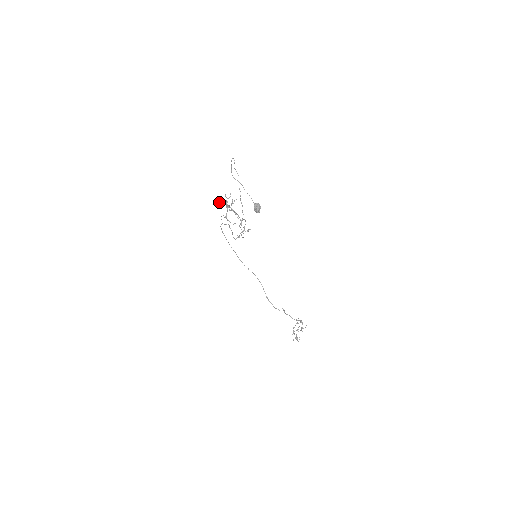
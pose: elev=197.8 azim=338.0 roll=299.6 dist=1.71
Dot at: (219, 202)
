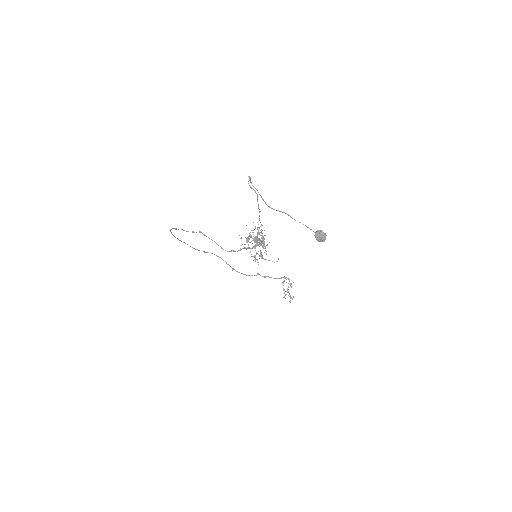
Dot at: (246, 242)
